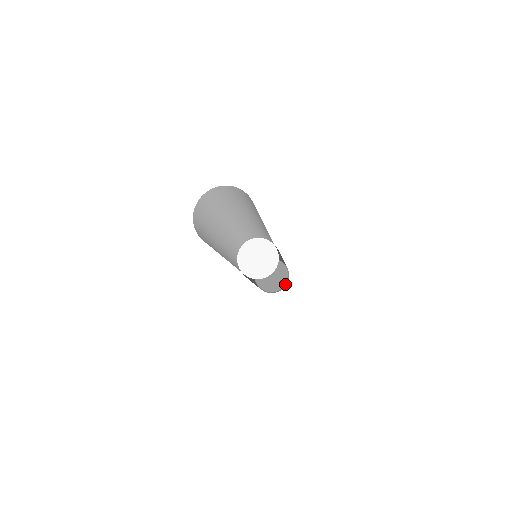
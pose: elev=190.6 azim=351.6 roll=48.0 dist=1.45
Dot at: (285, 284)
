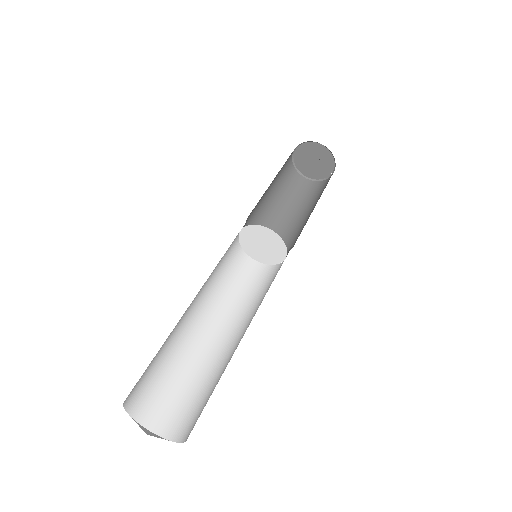
Dot at: (325, 177)
